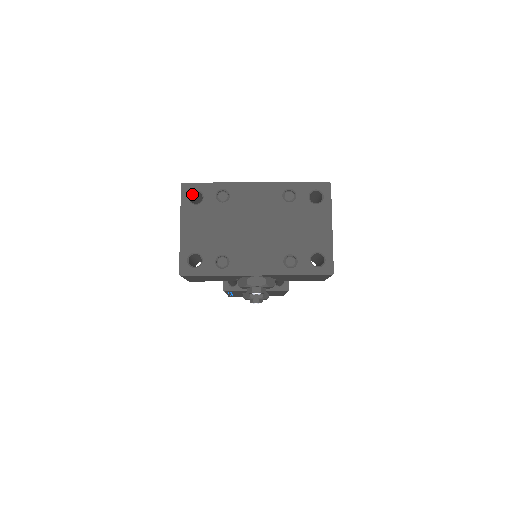
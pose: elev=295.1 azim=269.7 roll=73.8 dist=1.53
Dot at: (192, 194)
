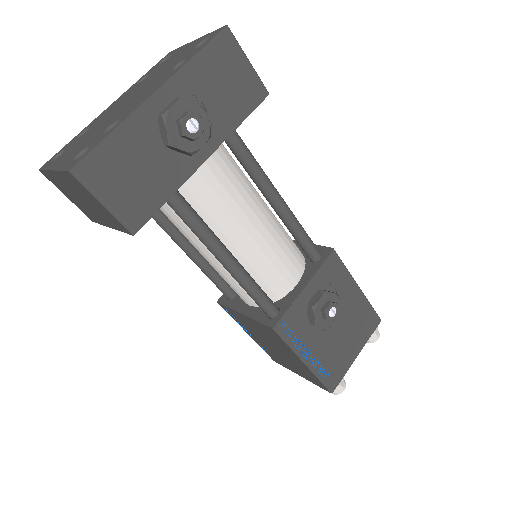
Dot at: occluded
